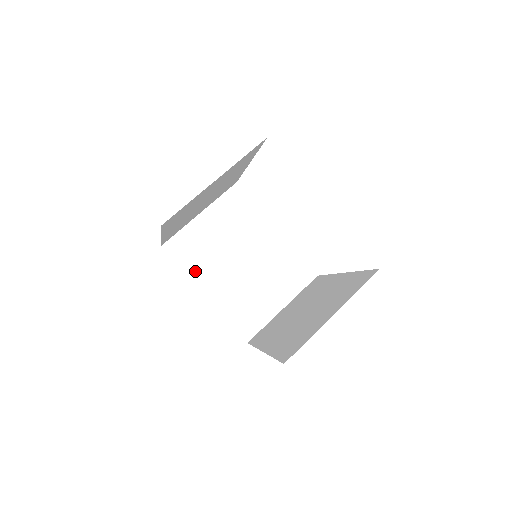
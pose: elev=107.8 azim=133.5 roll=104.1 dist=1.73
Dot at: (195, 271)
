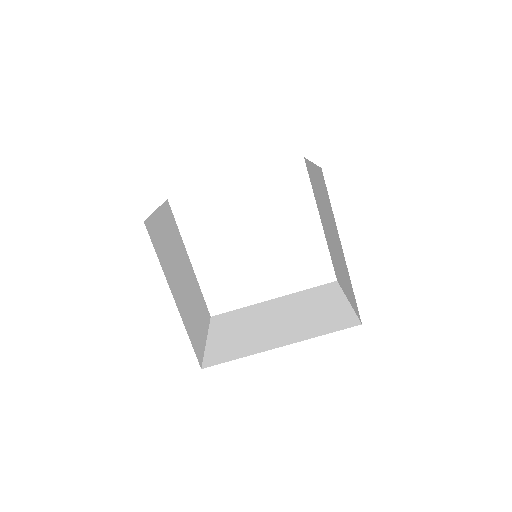
Dot at: (165, 268)
